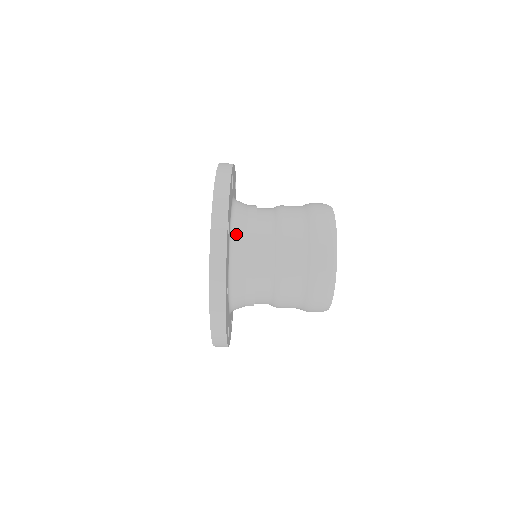
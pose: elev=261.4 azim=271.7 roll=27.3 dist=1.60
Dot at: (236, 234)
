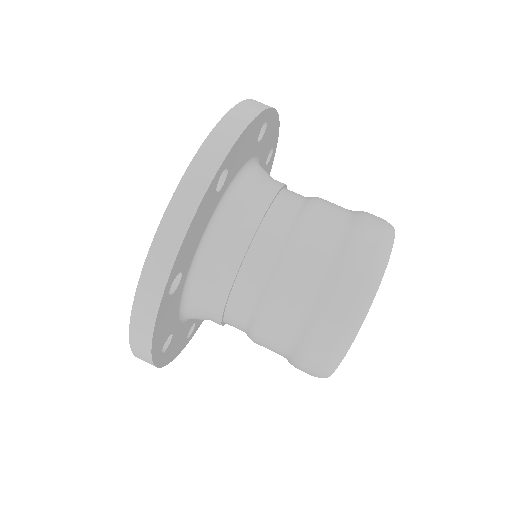
Dot at: (259, 168)
